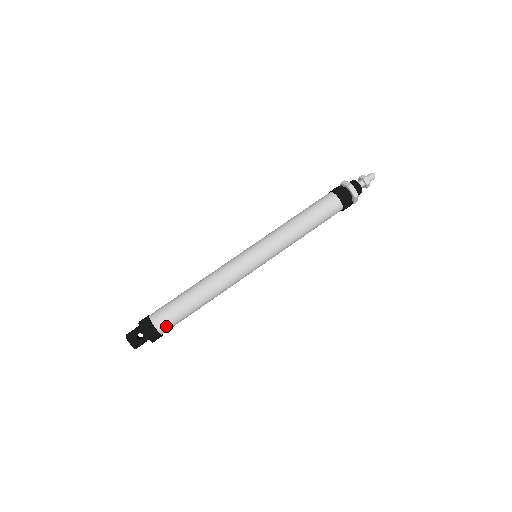
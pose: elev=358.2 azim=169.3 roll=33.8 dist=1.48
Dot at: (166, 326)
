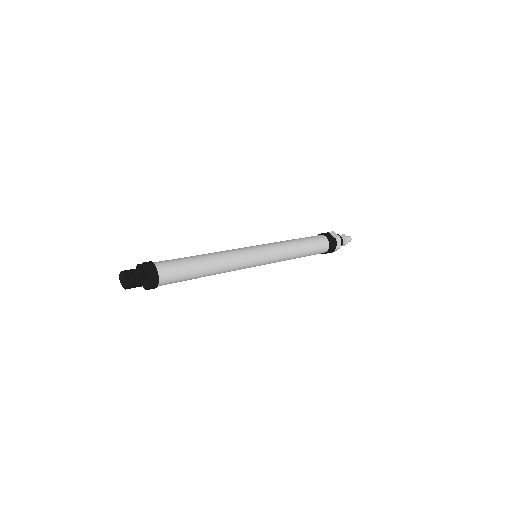
Dot at: (165, 269)
